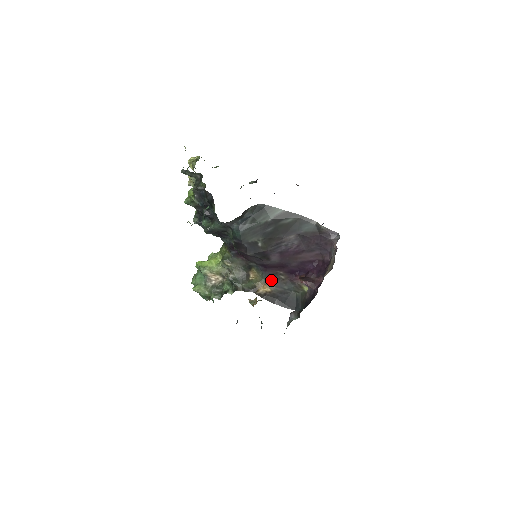
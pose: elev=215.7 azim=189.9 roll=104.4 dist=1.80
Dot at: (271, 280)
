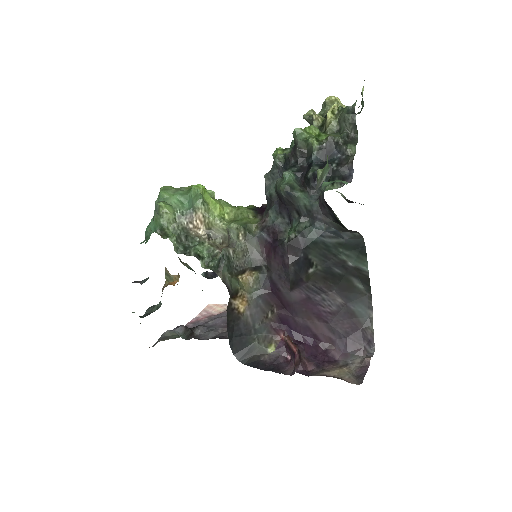
Dot at: (257, 304)
